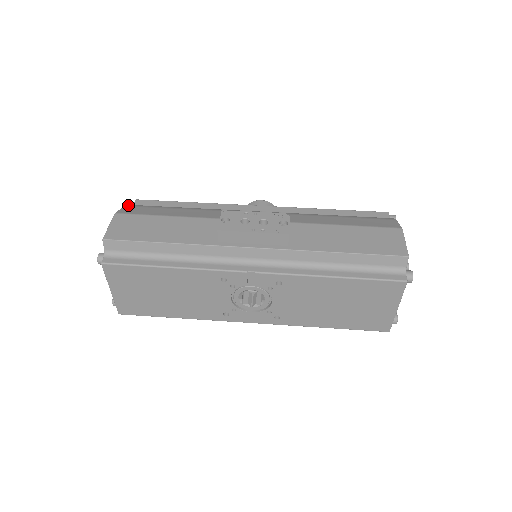
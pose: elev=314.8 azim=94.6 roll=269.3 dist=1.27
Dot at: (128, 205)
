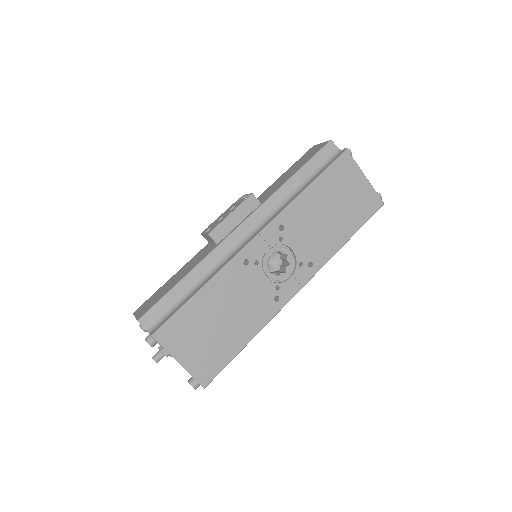
Dot at: occluded
